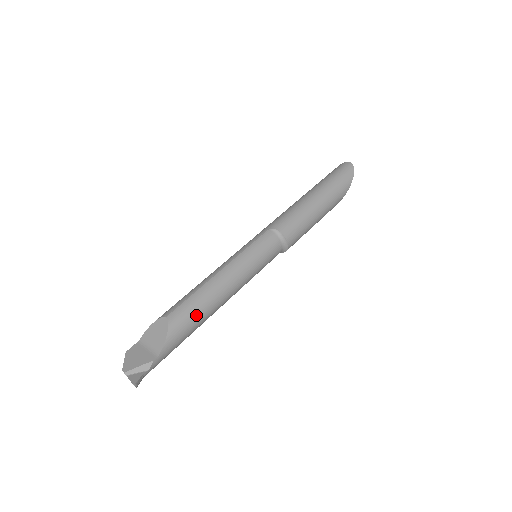
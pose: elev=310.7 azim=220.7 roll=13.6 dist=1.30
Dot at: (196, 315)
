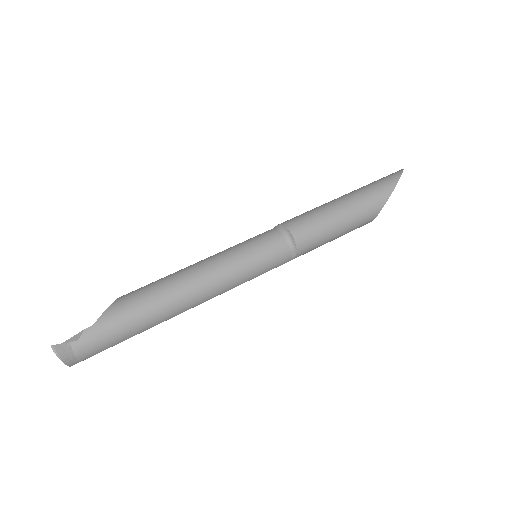
Dot at: (150, 292)
